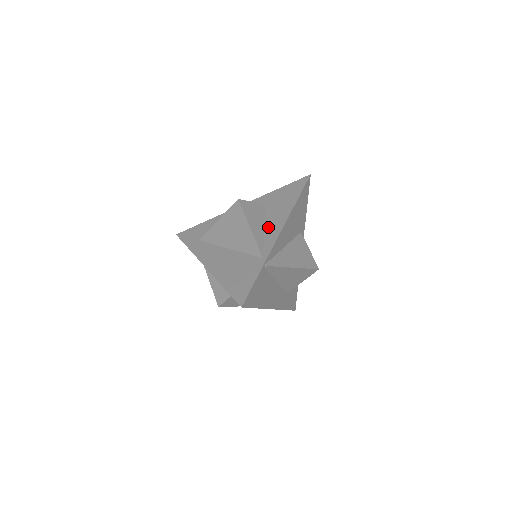
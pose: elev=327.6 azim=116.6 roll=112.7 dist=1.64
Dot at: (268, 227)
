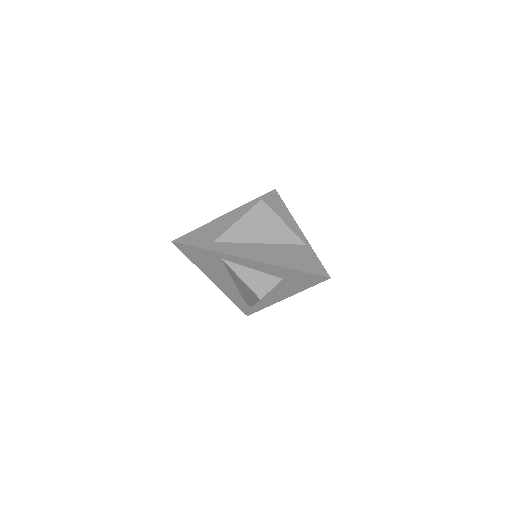
Dot at: occluded
